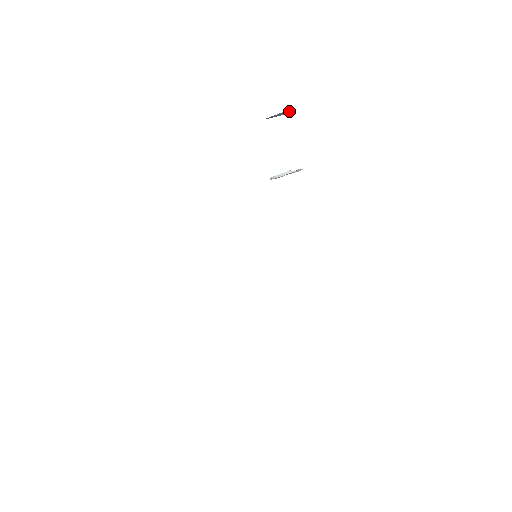
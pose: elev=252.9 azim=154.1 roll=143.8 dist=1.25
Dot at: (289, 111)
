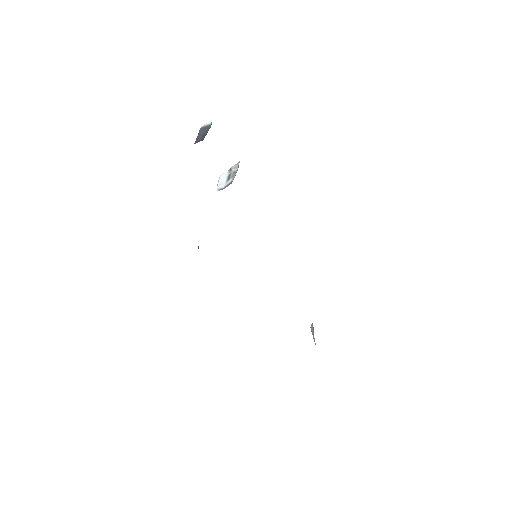
Dot at: (207, 123)
